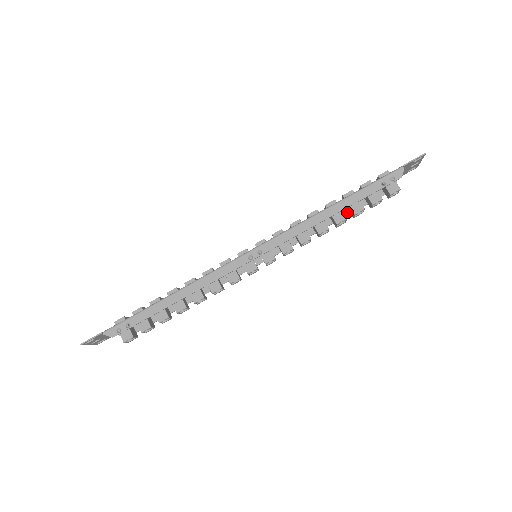
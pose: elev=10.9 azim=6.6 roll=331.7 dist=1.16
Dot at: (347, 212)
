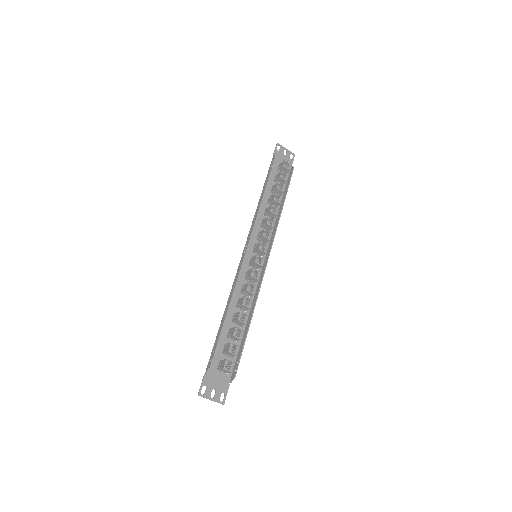
Dot at: (284, 198)
